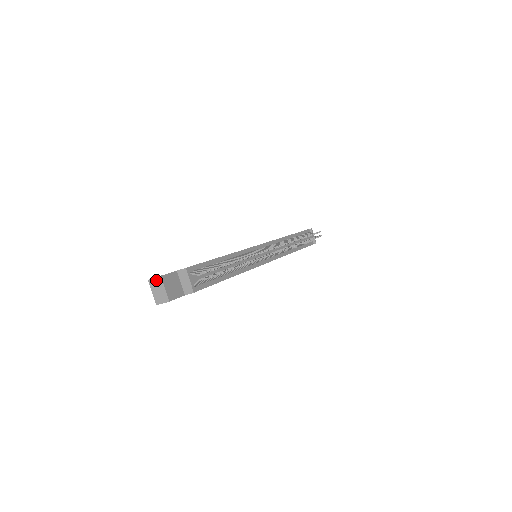
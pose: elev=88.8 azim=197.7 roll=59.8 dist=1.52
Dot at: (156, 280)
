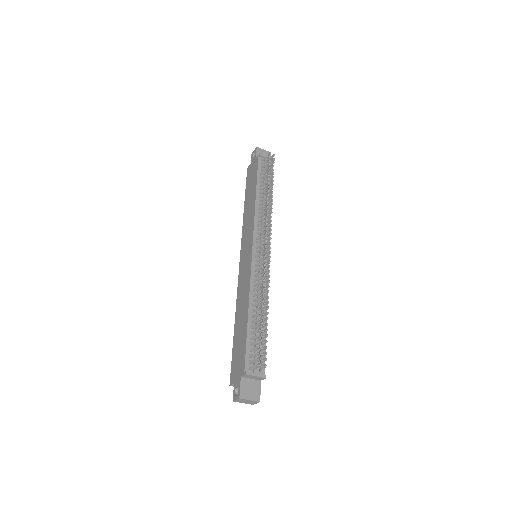
Dot at: (238, 400)
